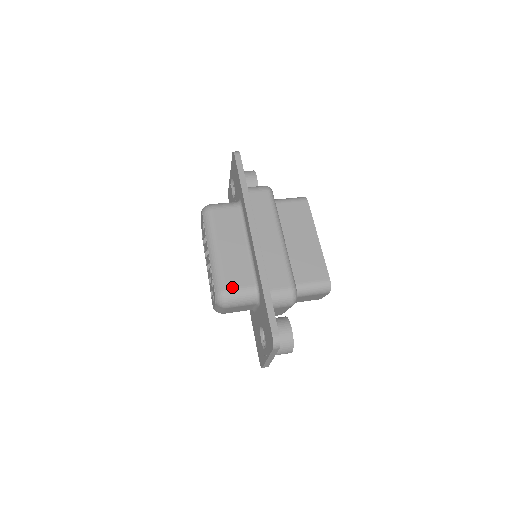
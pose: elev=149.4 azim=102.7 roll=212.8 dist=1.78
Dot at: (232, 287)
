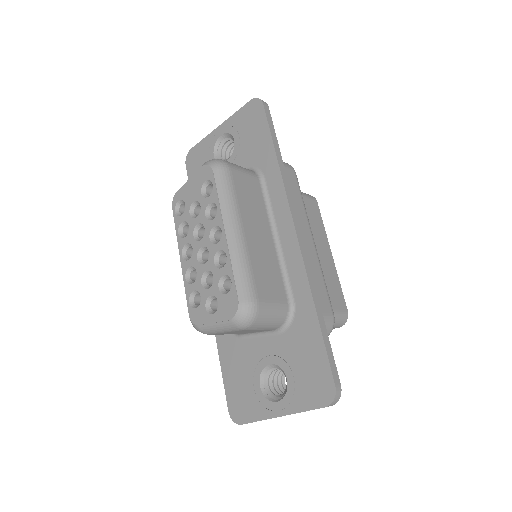
Dot at: (265, 299)
